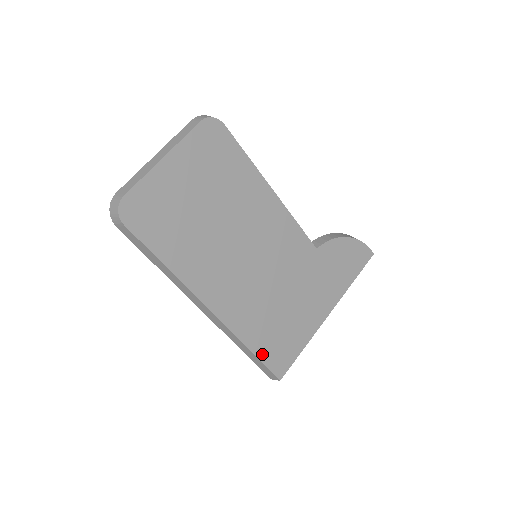
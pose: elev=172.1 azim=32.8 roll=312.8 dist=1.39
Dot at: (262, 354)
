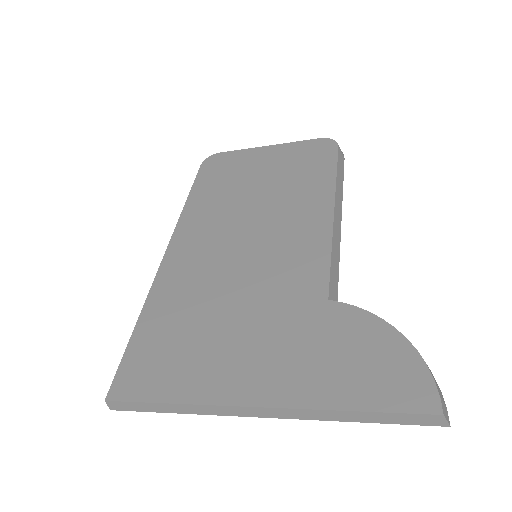
Dot at: (138, 342)
